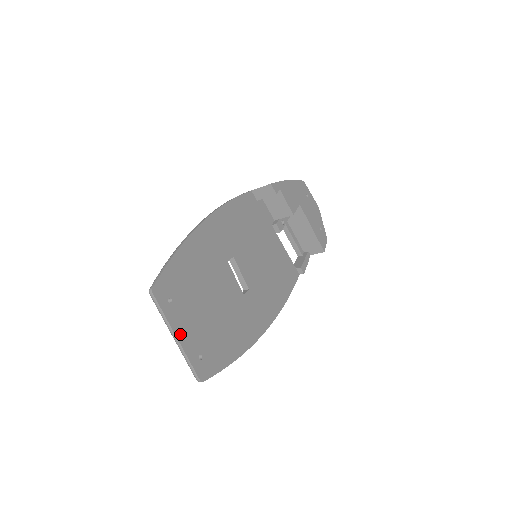
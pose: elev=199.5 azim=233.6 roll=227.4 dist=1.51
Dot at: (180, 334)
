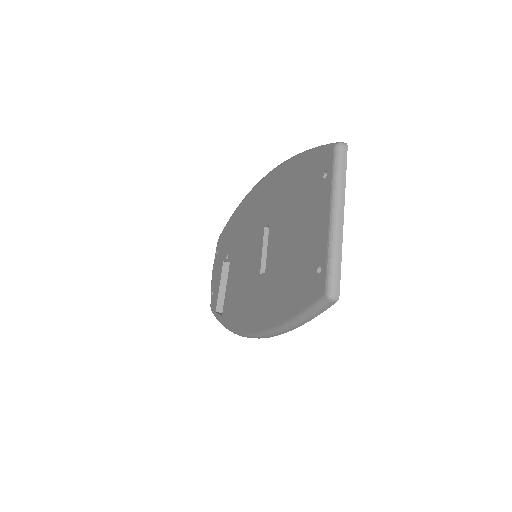
Dot at: (339, 219)
